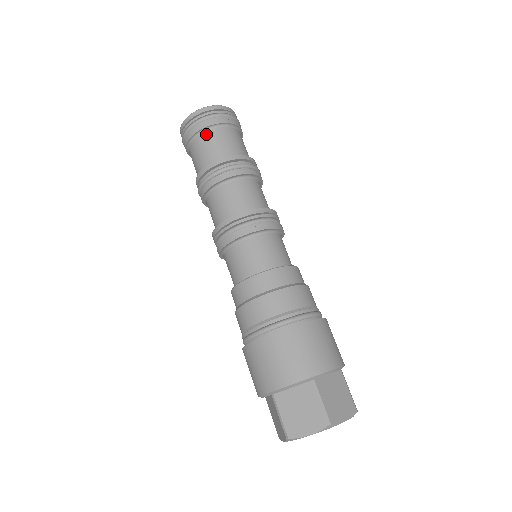
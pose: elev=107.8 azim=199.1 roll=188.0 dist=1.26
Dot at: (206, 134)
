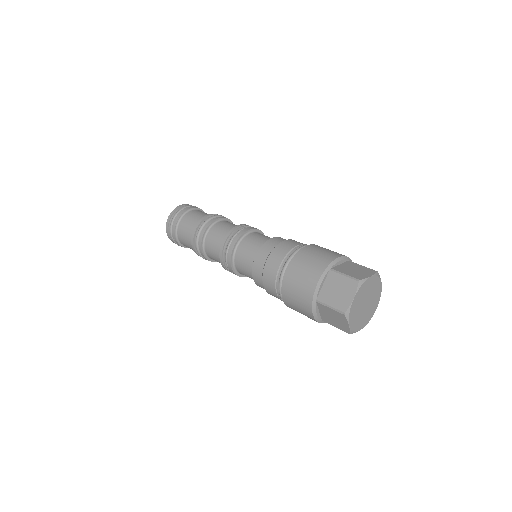
Dot at: (182, 221)
